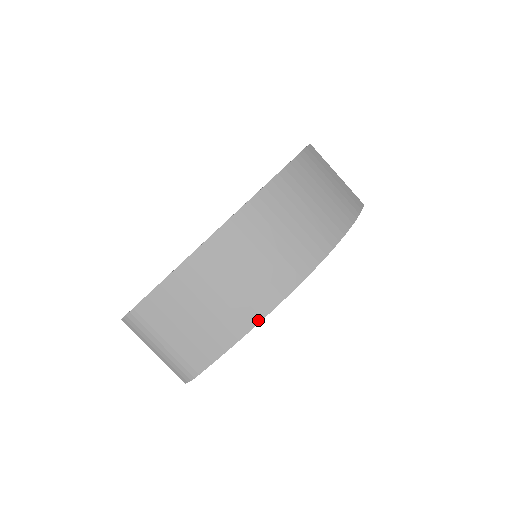
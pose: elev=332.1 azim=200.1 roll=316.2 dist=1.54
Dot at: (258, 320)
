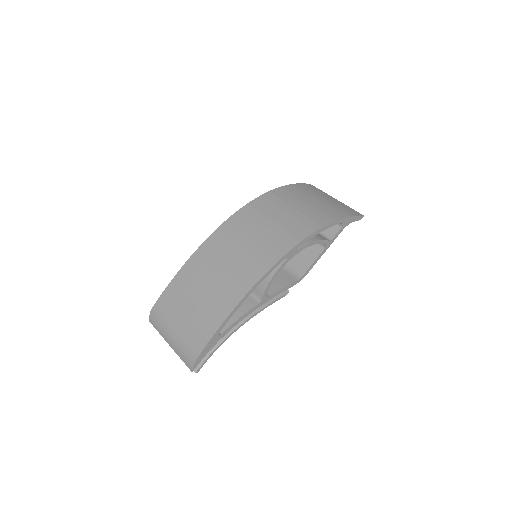
Dot at: (246, 292)
